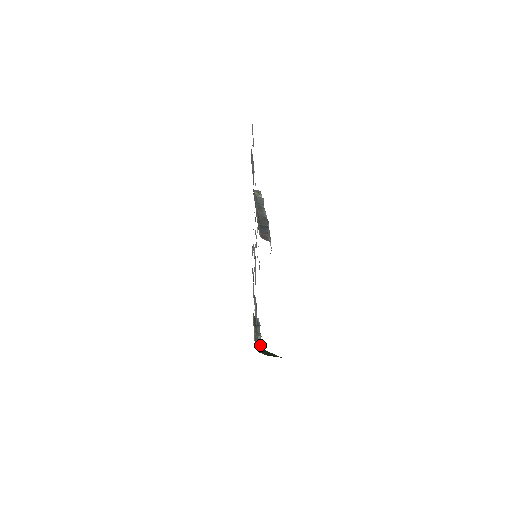
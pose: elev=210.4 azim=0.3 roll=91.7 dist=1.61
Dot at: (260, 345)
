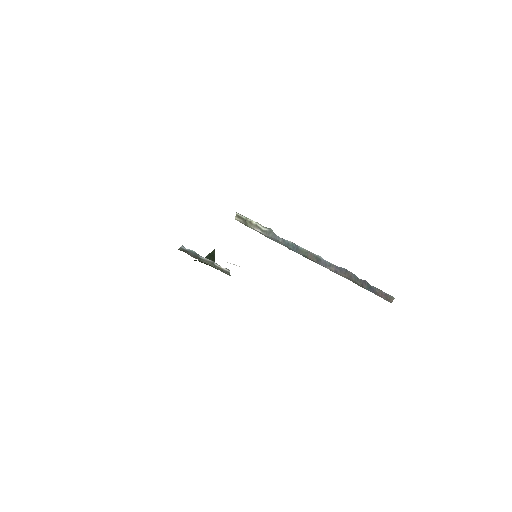
Dot at: (228, 270)
